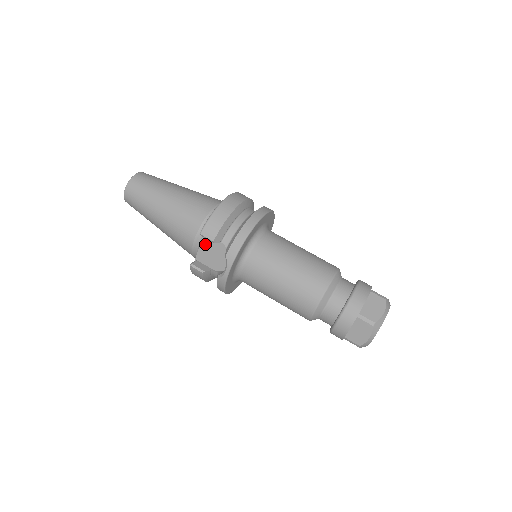
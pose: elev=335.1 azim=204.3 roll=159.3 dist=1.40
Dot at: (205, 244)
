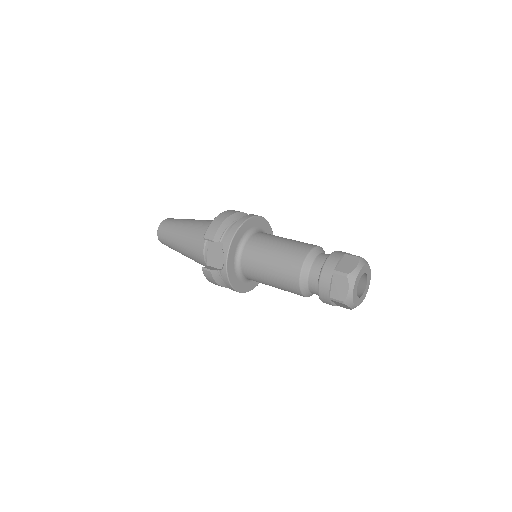
Dot at: (211, 249)
